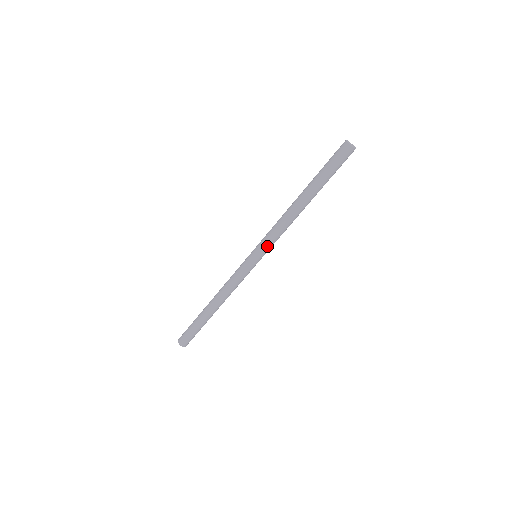
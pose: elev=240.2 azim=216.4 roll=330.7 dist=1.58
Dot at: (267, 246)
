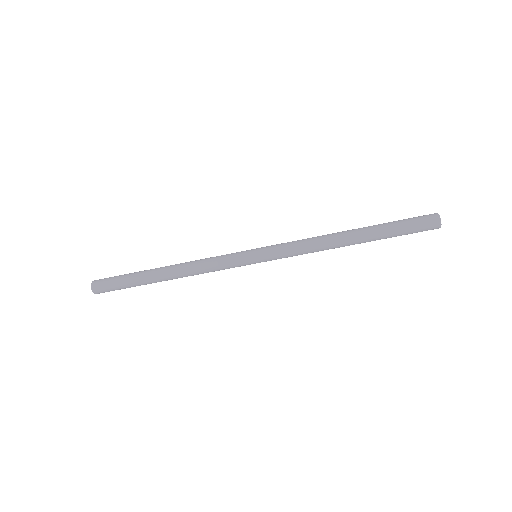
Dot at: (278, 256)
